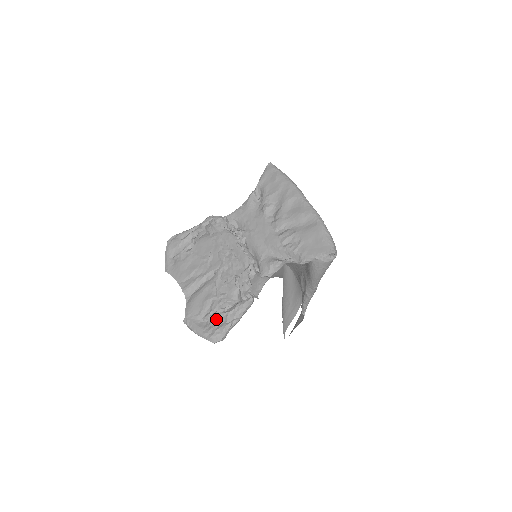
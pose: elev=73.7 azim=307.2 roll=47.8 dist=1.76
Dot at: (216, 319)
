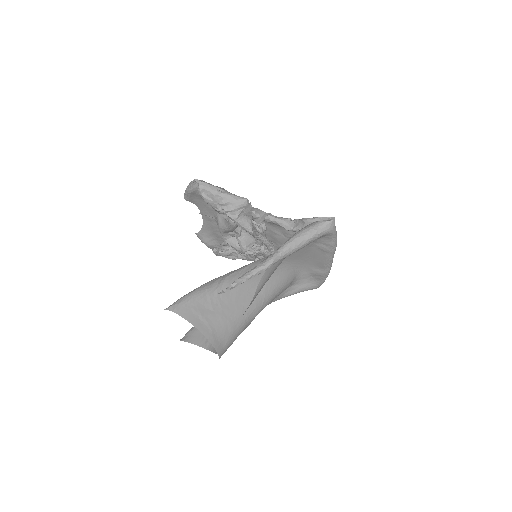
Dot at: occluded
